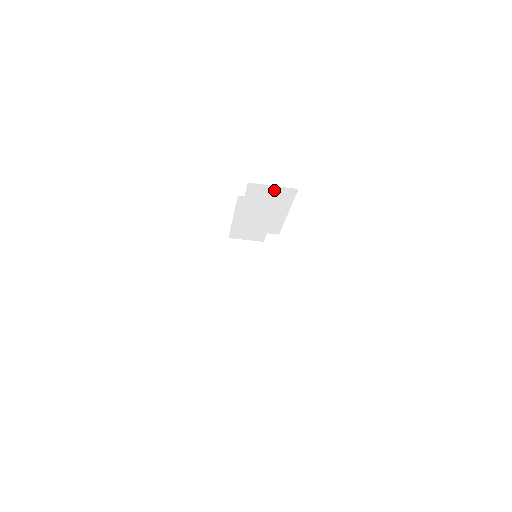
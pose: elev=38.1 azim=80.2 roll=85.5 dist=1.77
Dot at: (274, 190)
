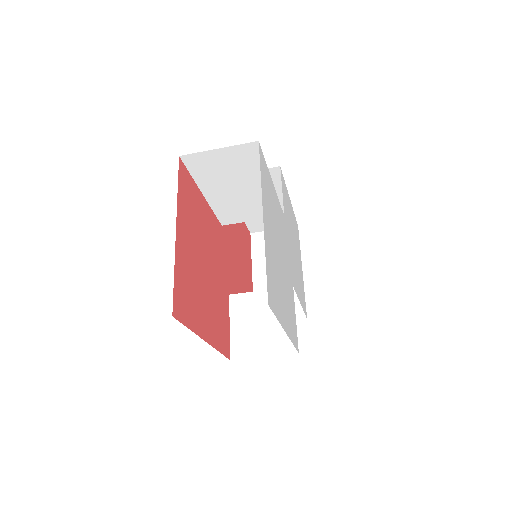
Dot at: (225, 155)
